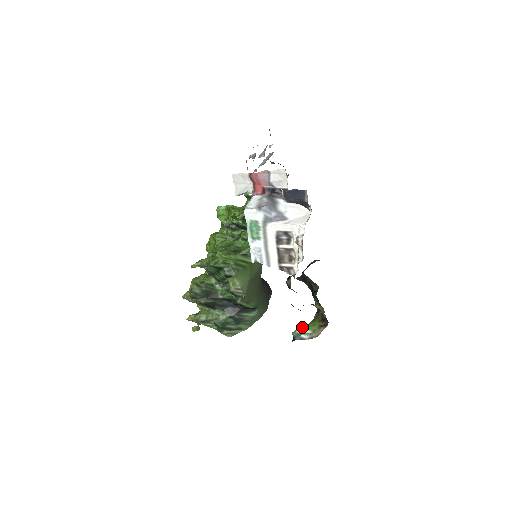
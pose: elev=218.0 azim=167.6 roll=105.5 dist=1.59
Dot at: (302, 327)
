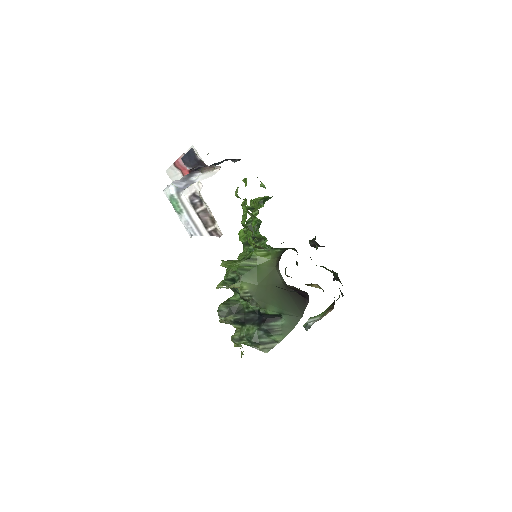
Dot at: occluded
